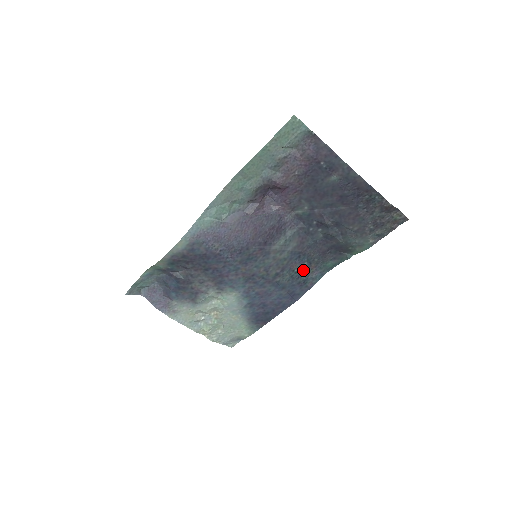
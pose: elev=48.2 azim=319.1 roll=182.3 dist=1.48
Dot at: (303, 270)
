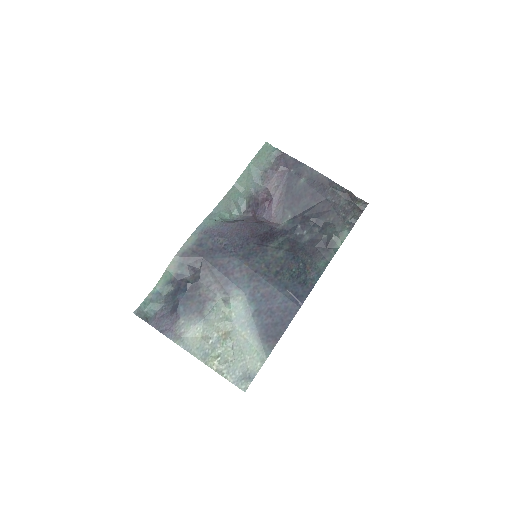
Dot at: (300, 271)
